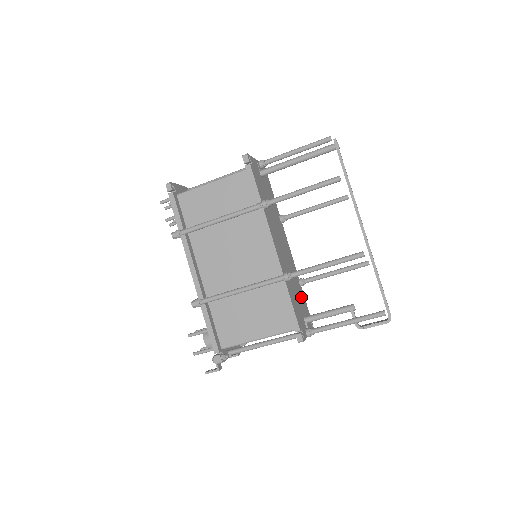
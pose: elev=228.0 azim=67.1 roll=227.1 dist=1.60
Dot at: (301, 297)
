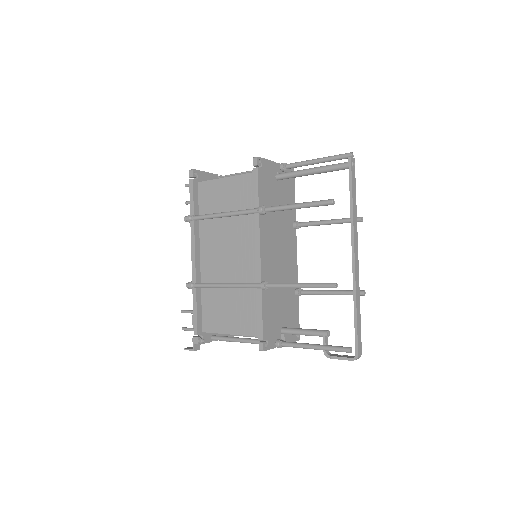
Dot at: (290, 307)
